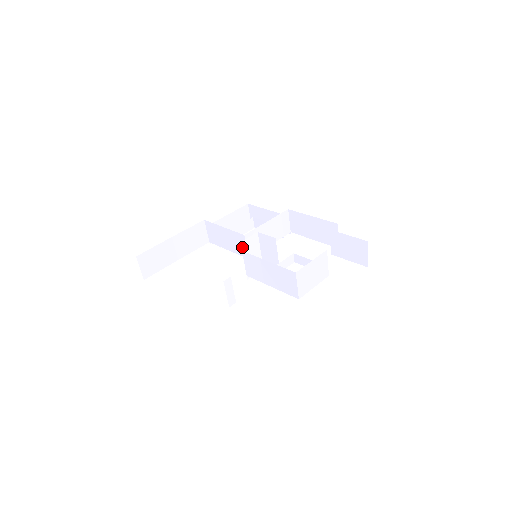
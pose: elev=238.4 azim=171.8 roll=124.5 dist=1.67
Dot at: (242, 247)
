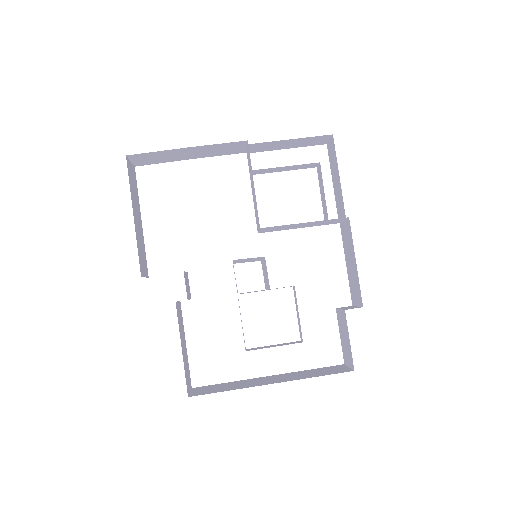
Dot at: (234, 260)
